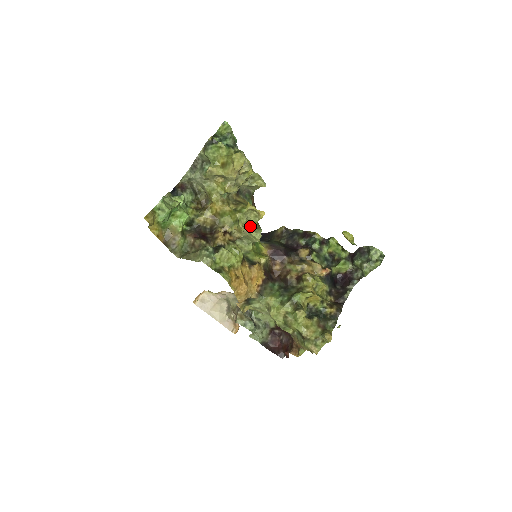
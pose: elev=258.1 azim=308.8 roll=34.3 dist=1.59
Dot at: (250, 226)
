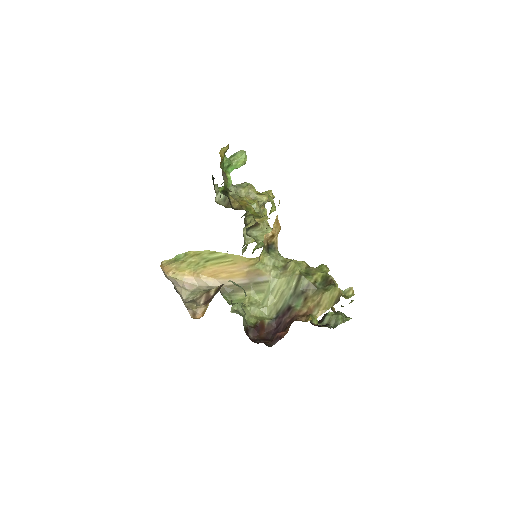
Dot at: occluded
